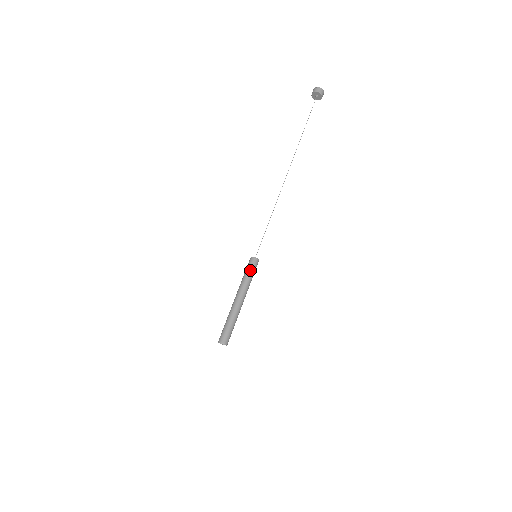
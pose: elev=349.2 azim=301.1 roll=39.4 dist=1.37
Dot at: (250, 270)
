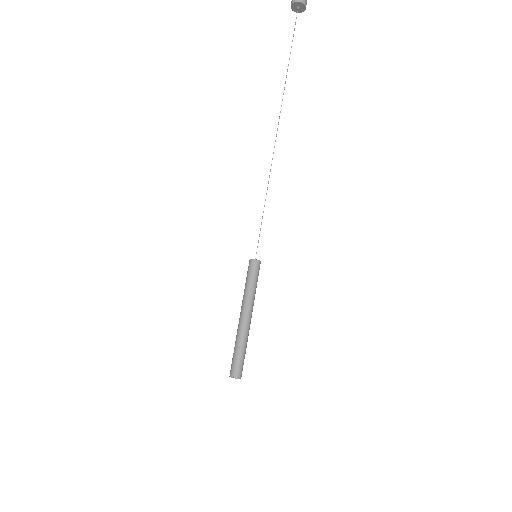
Dot at: (248, 277)
